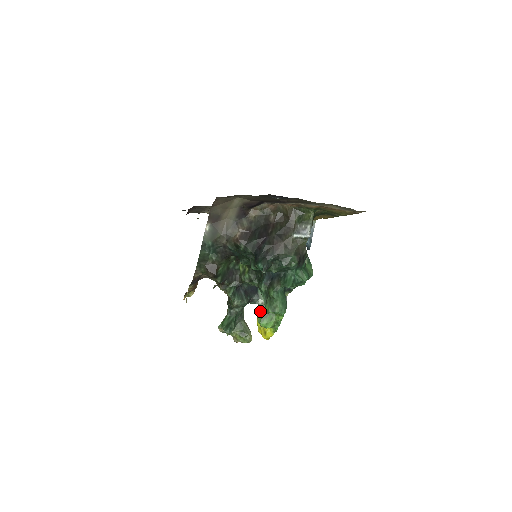
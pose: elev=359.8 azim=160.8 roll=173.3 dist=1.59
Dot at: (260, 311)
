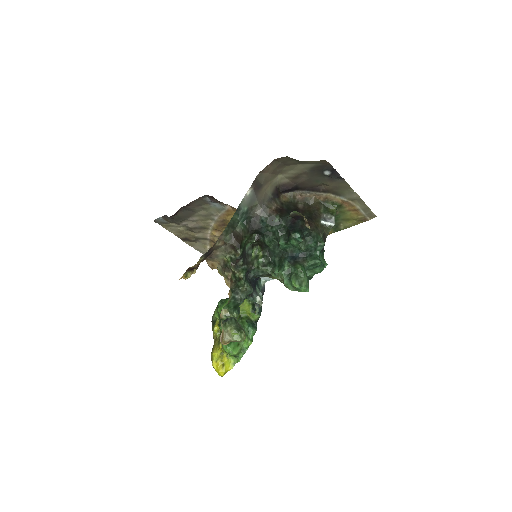
Dot at: occluded
